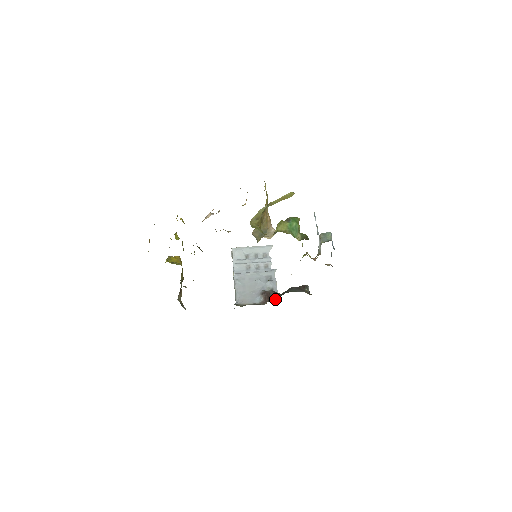
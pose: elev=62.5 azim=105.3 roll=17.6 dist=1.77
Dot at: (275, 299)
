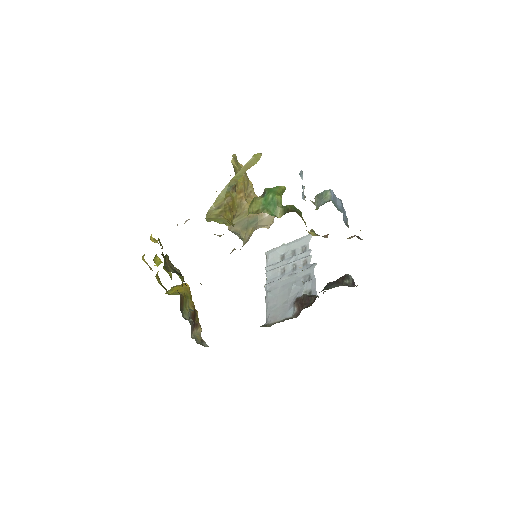
Dot at: (308, 306)
